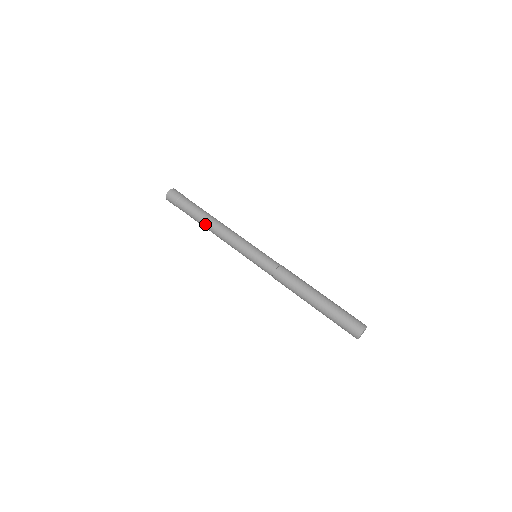
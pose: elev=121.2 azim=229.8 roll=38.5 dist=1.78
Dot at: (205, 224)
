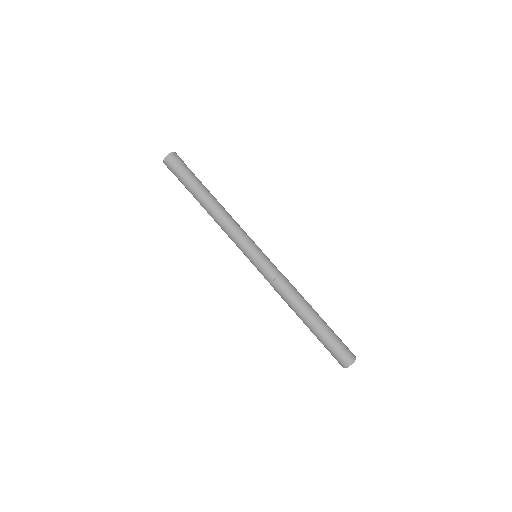
Dot at: (205, 206)
